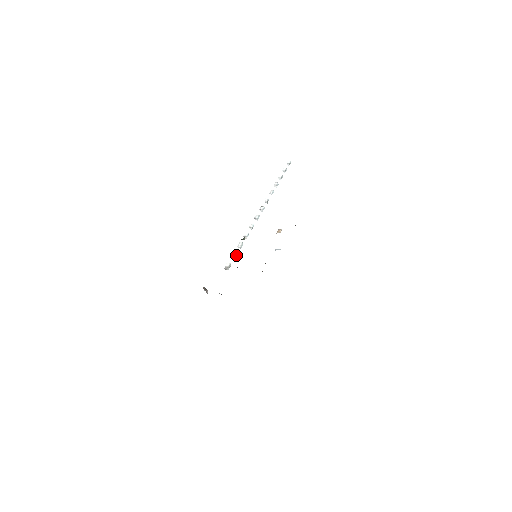
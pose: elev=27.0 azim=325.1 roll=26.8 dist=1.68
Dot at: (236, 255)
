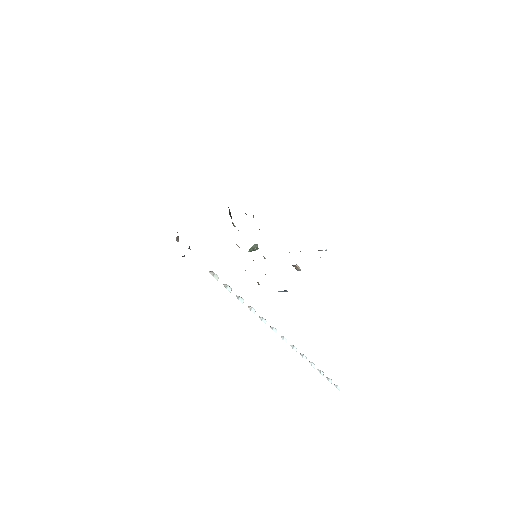
Dot at: (229, 289)
